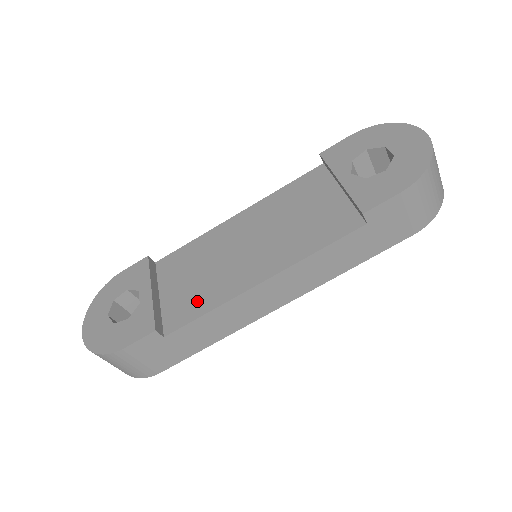
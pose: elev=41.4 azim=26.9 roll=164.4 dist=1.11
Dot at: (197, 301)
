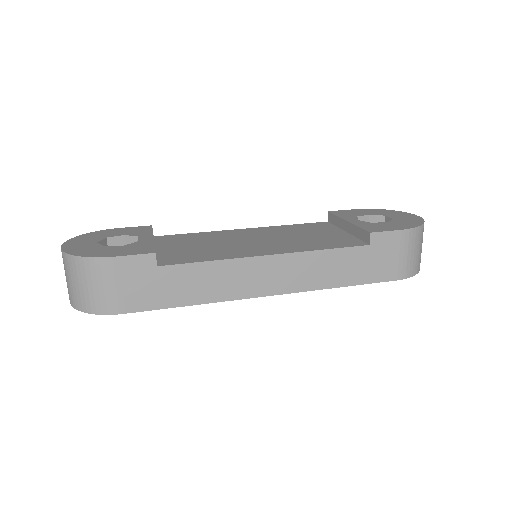
Dot at: (199, 255)
